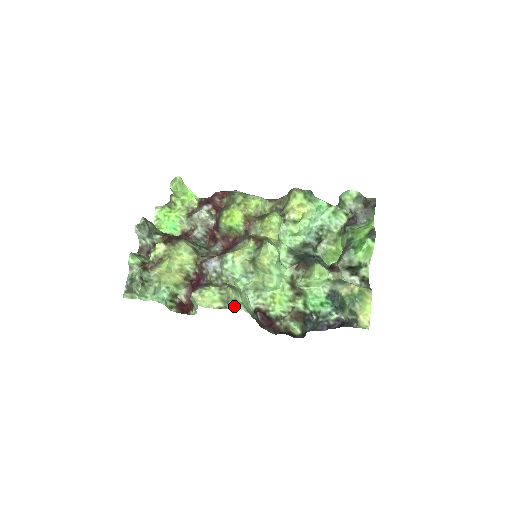
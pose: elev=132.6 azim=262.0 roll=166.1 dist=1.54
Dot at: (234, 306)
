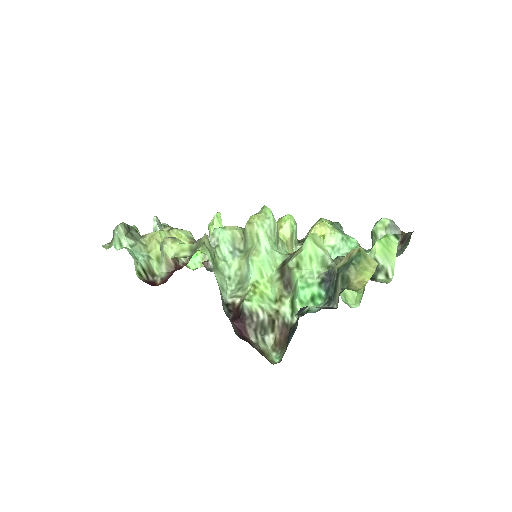
Dot at: (199, 248)
